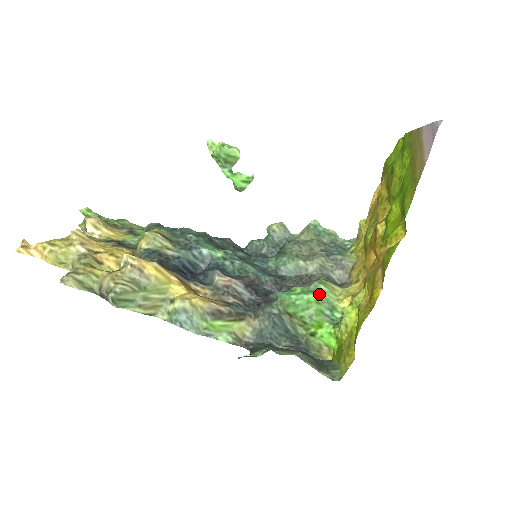
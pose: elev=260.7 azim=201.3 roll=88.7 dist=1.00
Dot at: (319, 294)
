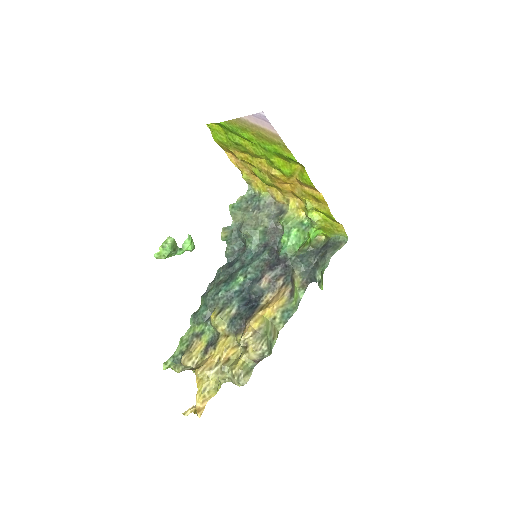
Dot at: (293, 228)
